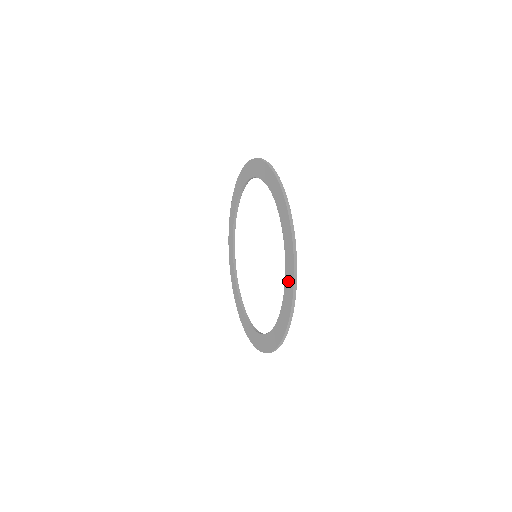
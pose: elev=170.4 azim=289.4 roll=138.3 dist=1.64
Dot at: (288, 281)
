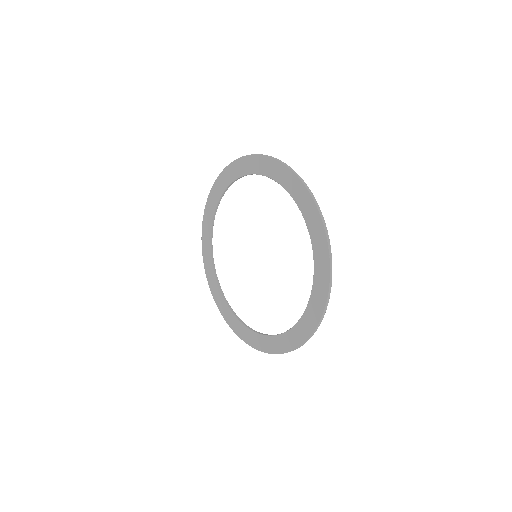
Dot at: (283, 342)
